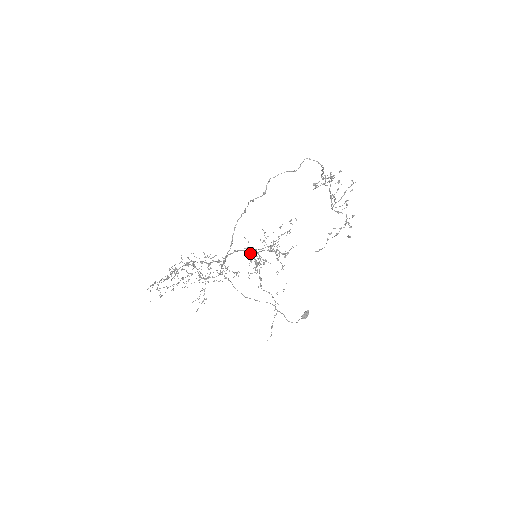
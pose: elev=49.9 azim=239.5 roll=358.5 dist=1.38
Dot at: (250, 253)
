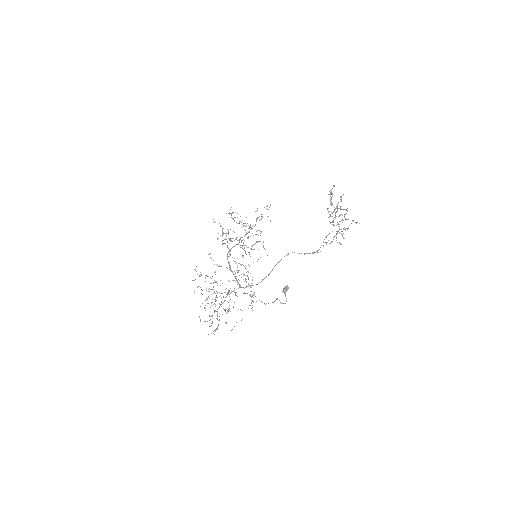
Dot at: (240, 245)
